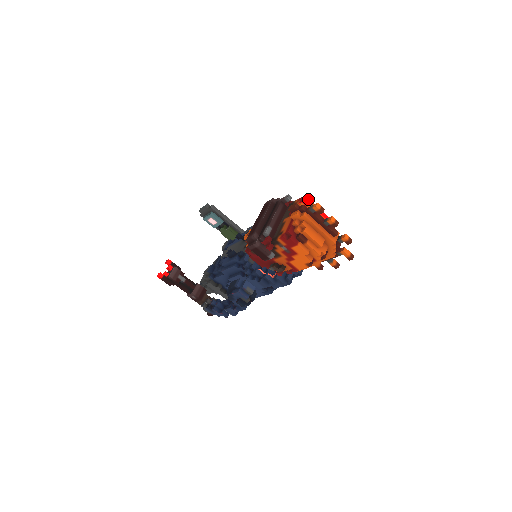
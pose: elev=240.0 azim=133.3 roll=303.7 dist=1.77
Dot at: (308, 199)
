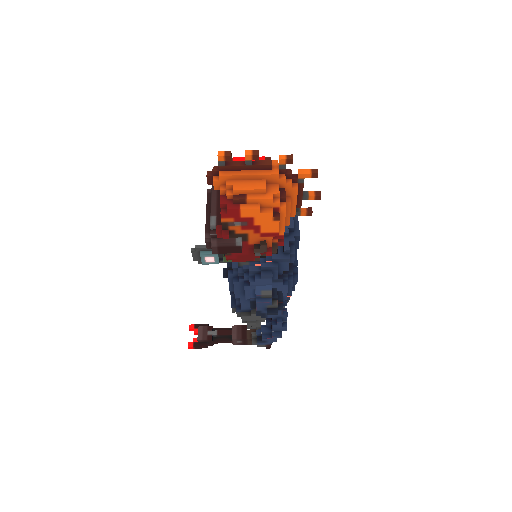
Dot at: occluded
